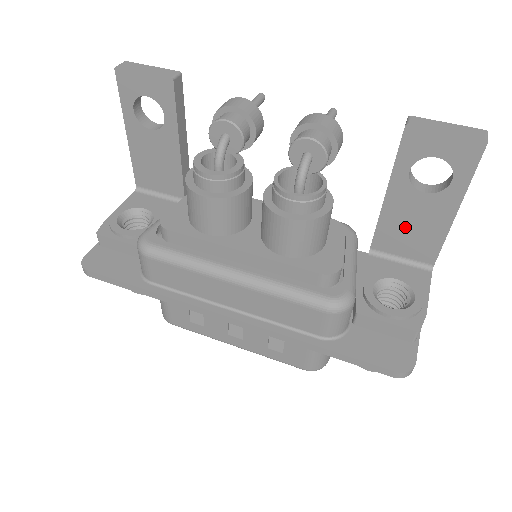
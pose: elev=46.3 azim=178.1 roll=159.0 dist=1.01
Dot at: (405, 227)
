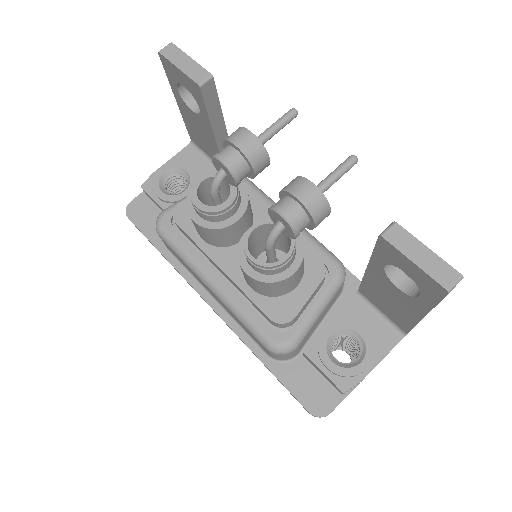
Dot at: (383, 297)
